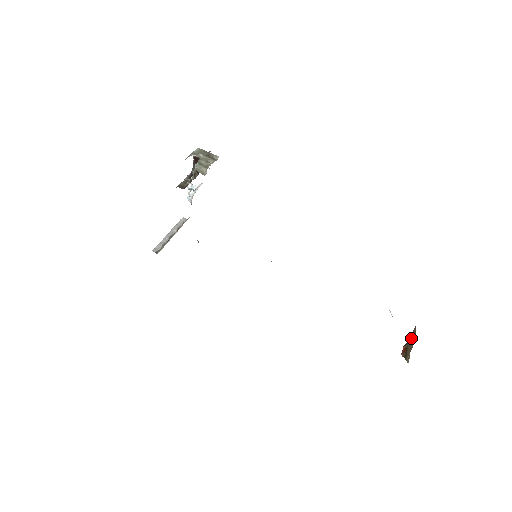
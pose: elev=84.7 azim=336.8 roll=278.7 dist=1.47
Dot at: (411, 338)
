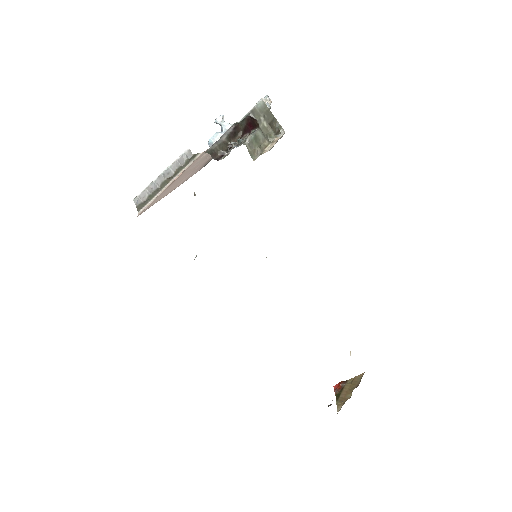
Dot at: (352, 382)
